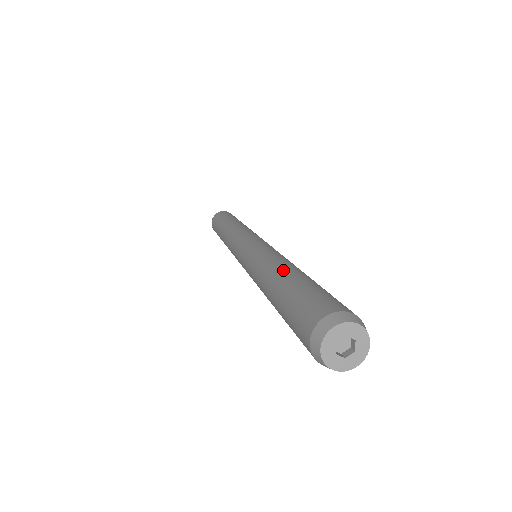
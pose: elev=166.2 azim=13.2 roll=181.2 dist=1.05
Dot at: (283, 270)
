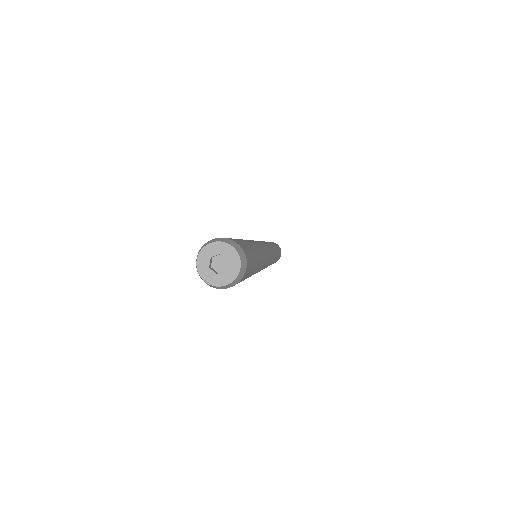
Dot at: occluded
